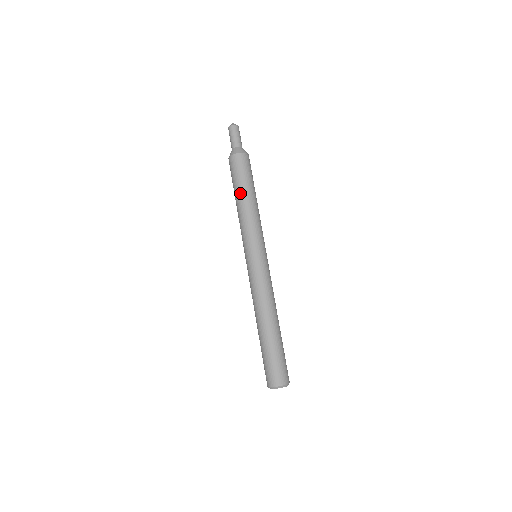
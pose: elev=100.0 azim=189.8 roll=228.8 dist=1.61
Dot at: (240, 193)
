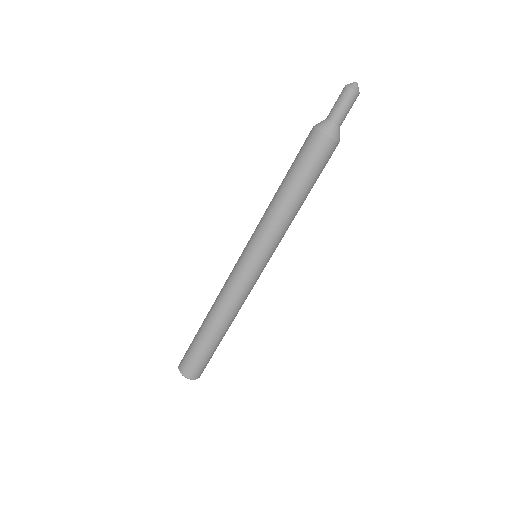
Dot at: (301, 191)
